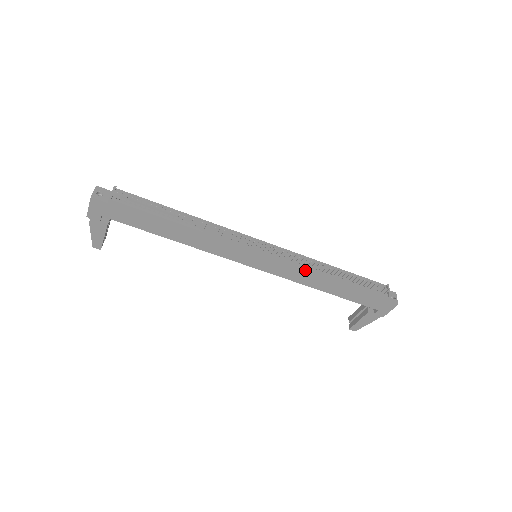
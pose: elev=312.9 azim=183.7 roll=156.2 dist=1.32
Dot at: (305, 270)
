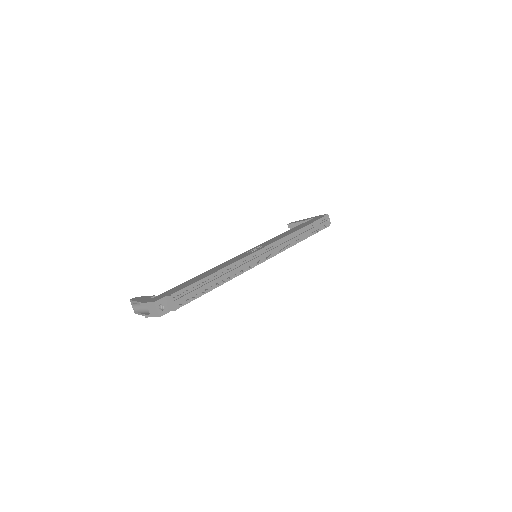
Dot at: occluded
